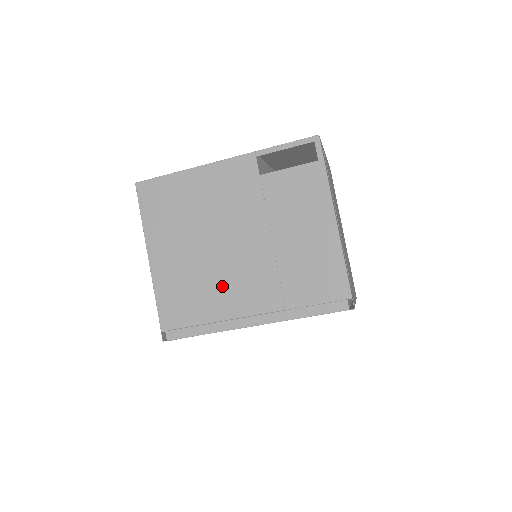
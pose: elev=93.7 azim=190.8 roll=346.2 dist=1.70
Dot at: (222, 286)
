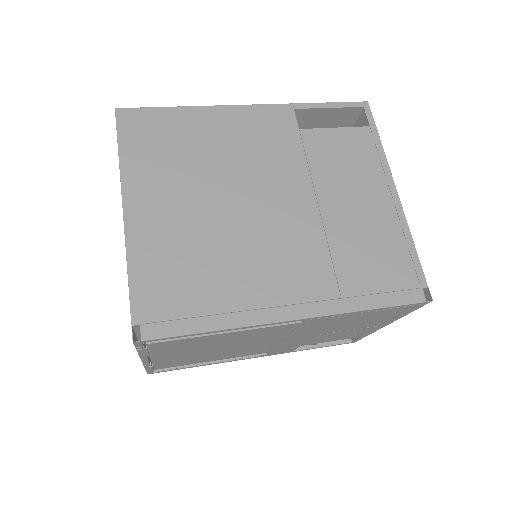
Dot at: (245, 258)
